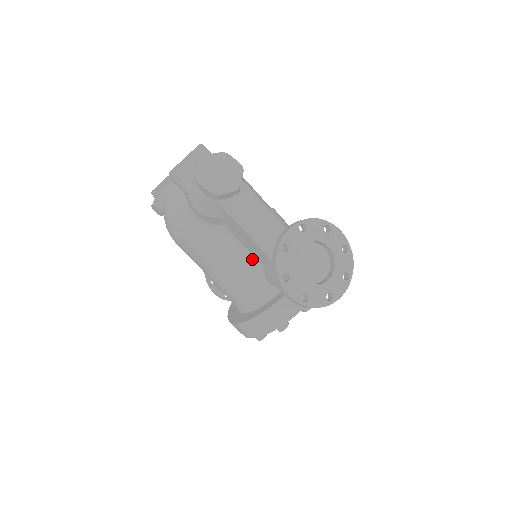
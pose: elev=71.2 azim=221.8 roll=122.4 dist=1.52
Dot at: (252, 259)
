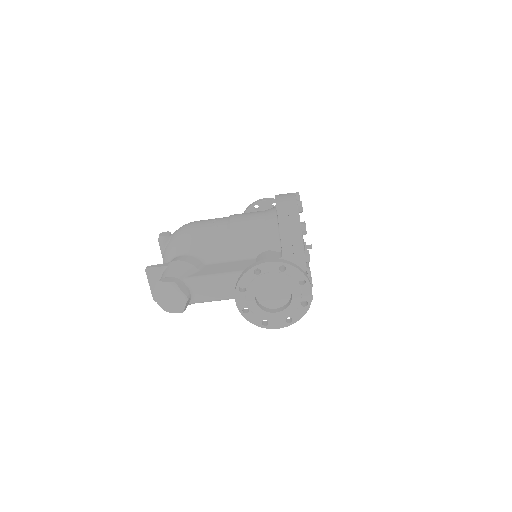
Dot at: occluded
